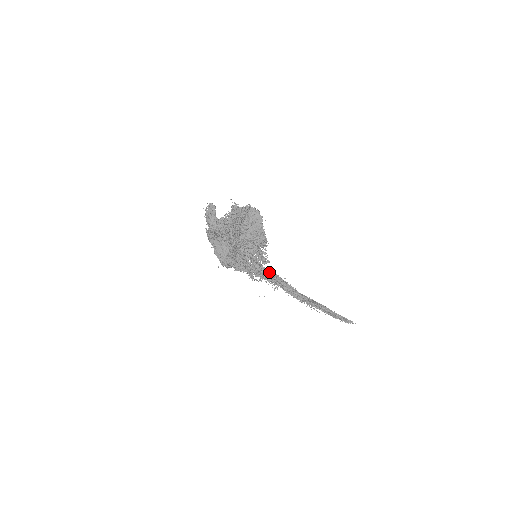
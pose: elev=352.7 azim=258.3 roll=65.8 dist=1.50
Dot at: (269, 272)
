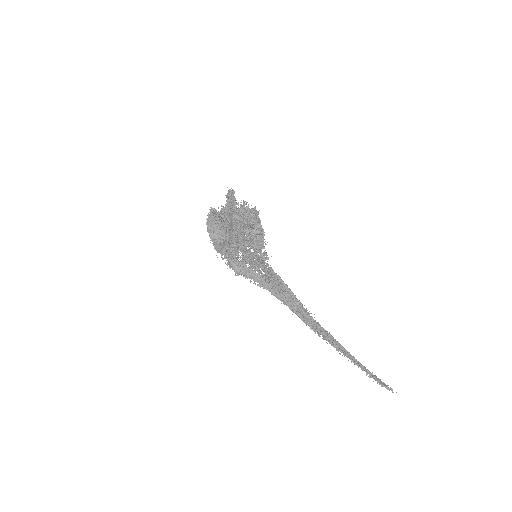
Dot at: occluded
